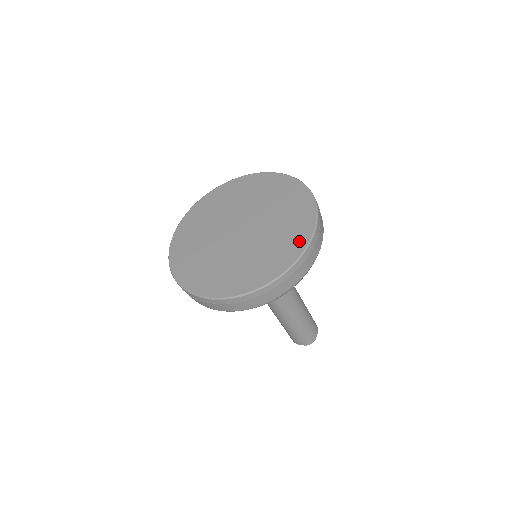
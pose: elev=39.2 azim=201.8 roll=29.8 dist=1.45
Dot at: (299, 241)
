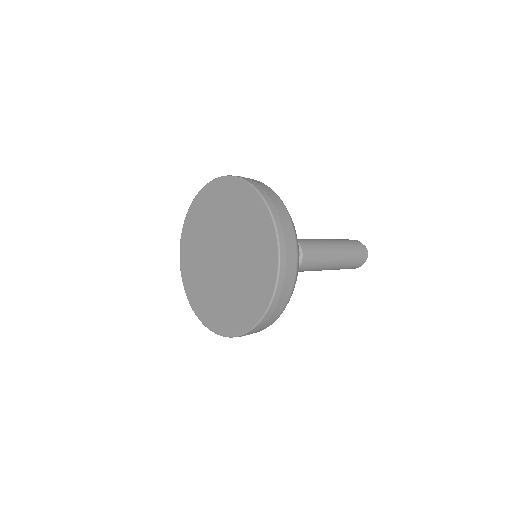
Dot at: (266, 289)
